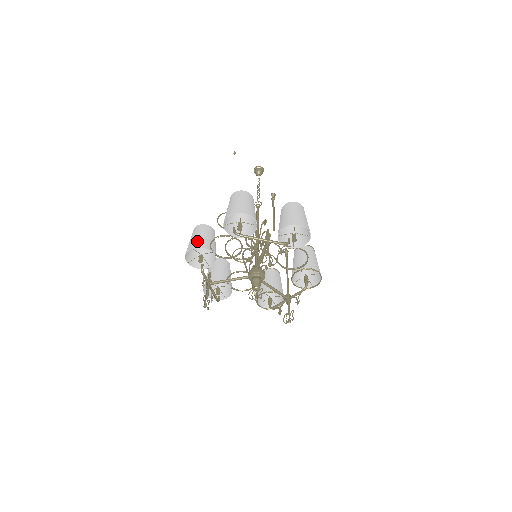
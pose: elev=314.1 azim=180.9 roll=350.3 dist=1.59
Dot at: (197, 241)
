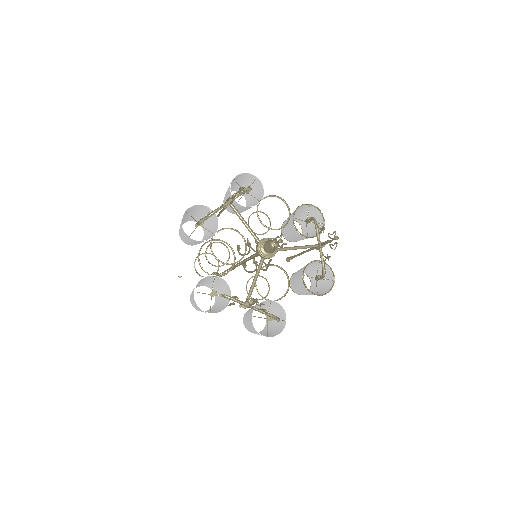
Dot at: occluded
